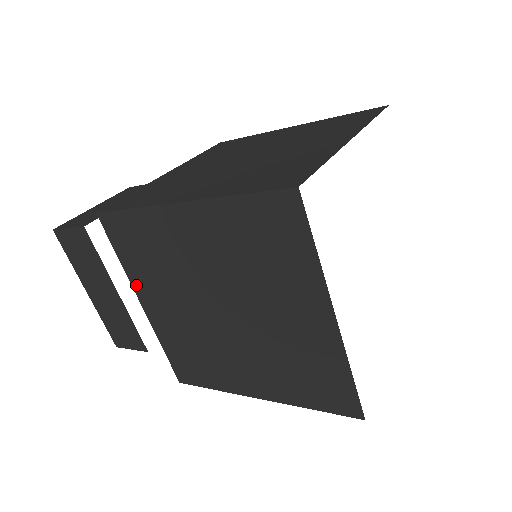
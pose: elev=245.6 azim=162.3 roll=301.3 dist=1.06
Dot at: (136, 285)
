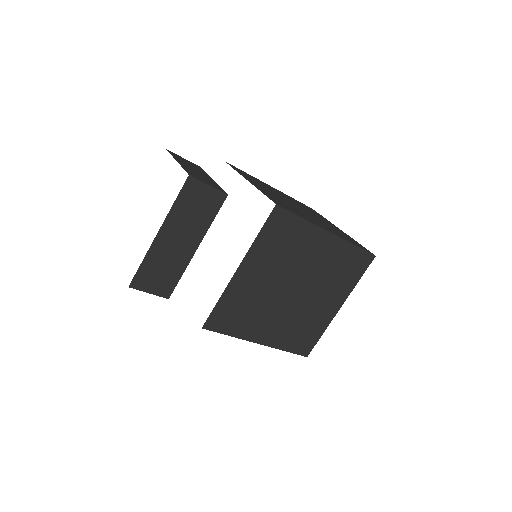
Dot at: (250, 255)
